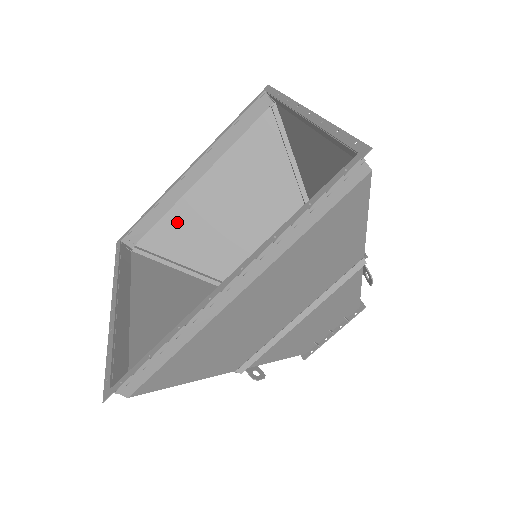
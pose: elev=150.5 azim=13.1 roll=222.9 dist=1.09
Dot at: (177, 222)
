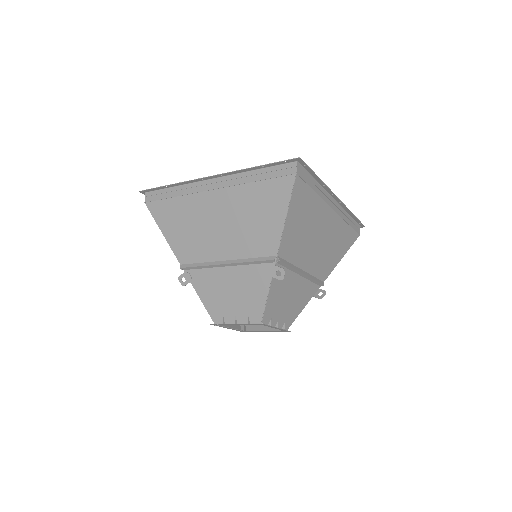
Dot at: occluded
